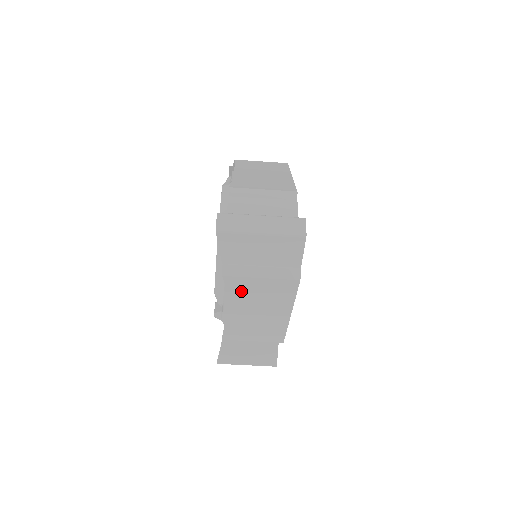
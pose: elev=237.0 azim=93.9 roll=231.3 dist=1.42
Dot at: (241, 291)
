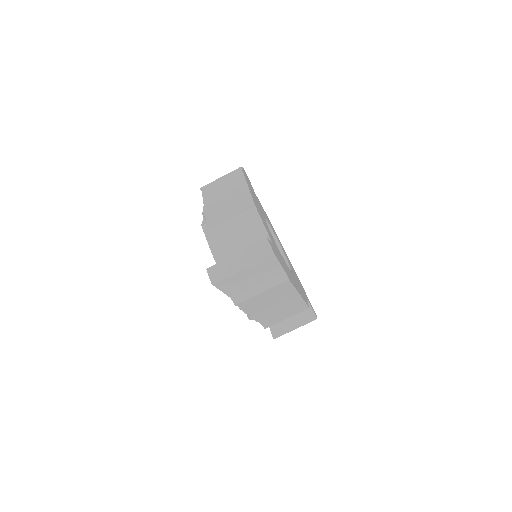
Dot at: (254, 304)
